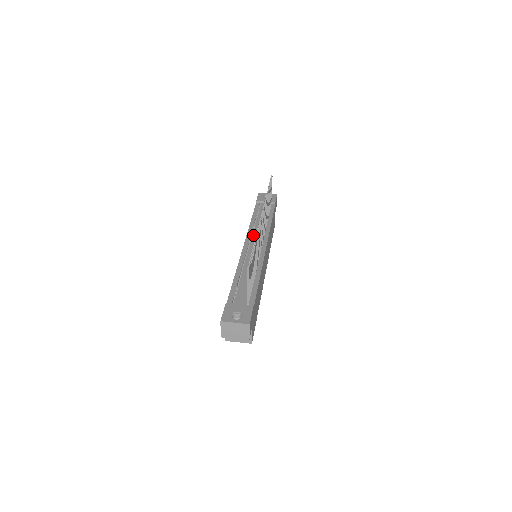
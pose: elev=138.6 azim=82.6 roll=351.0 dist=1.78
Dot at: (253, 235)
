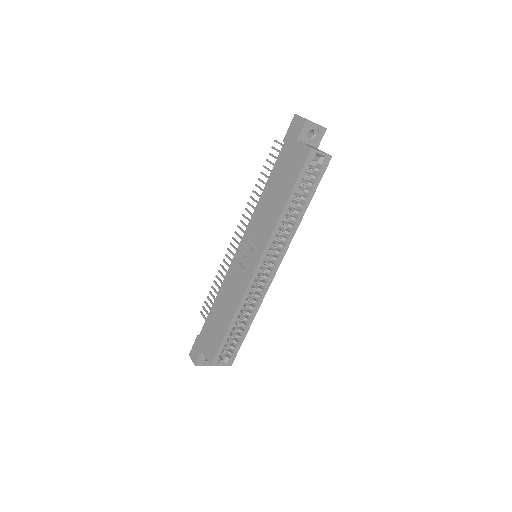
Dot at: occluded
